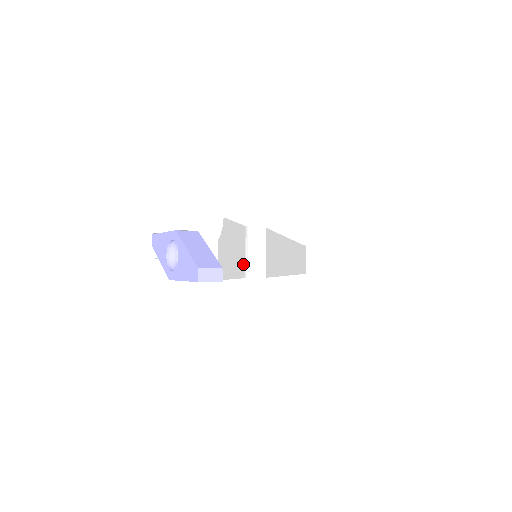
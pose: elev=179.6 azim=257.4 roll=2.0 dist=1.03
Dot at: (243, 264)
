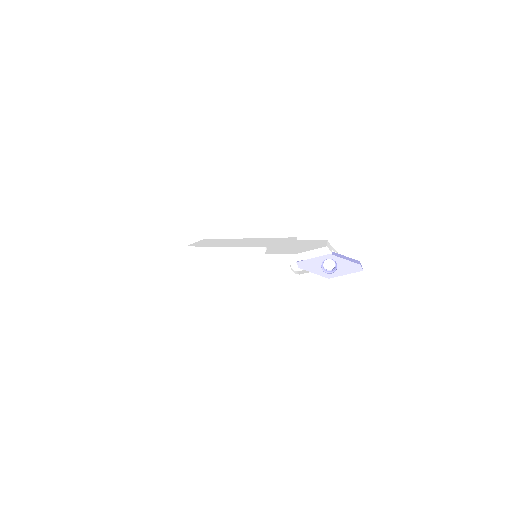
Dot at: occluded
